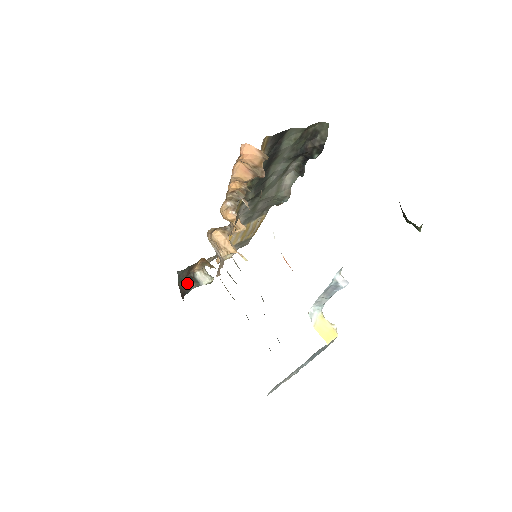
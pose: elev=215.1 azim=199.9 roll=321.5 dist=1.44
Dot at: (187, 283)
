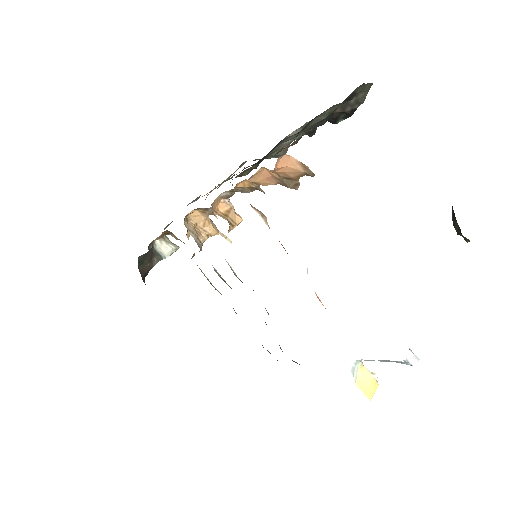
Dot at: (148, 263)
